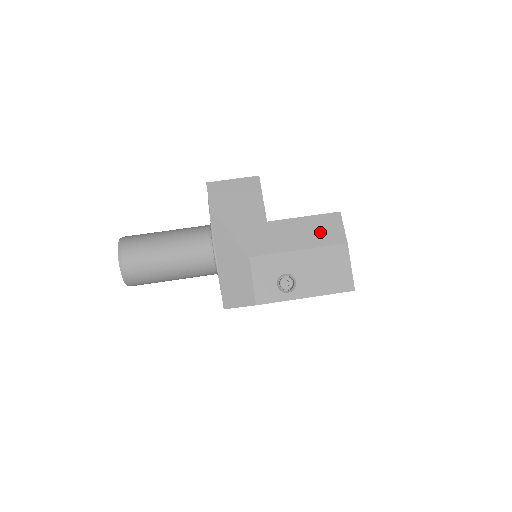
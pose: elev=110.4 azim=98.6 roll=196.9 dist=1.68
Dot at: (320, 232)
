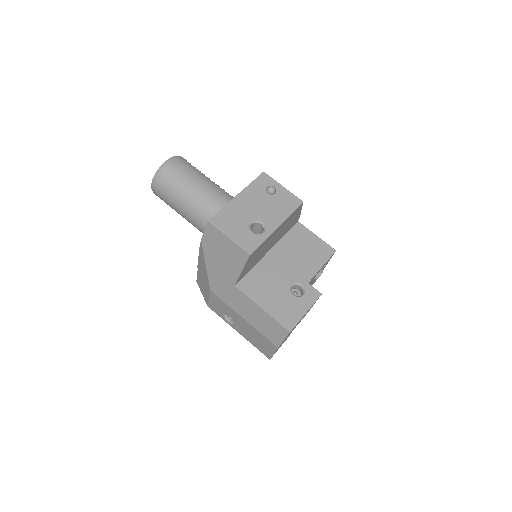
Dot at: (265, 326)
